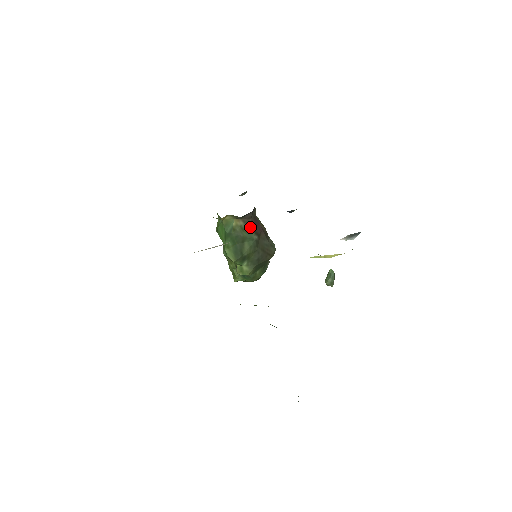
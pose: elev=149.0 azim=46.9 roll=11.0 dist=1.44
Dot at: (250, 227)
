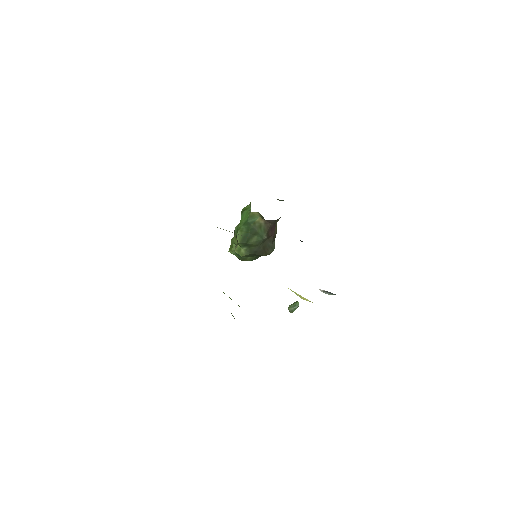
Dot at: (267, 228)
